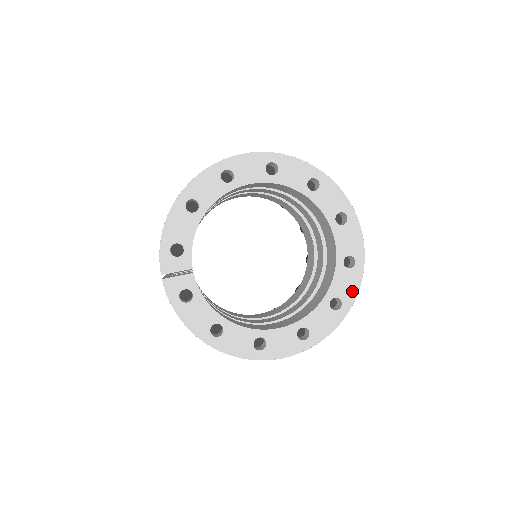
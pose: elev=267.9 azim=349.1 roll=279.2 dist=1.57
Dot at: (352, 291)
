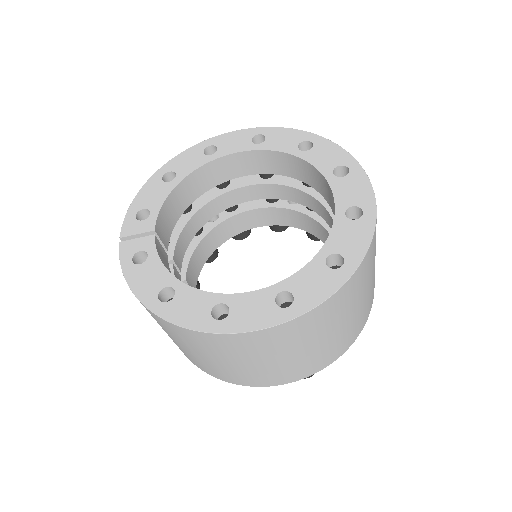
Dot at: (360, 245)
